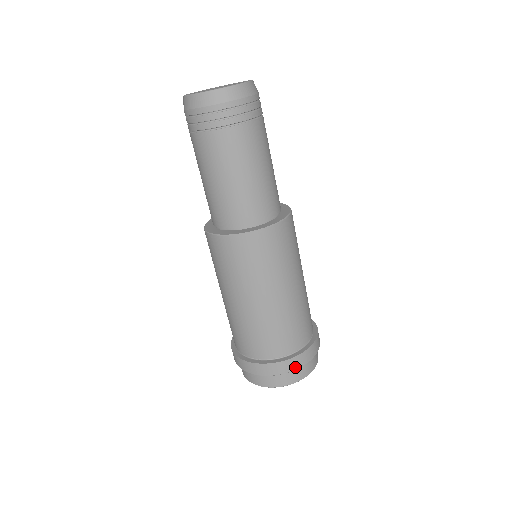
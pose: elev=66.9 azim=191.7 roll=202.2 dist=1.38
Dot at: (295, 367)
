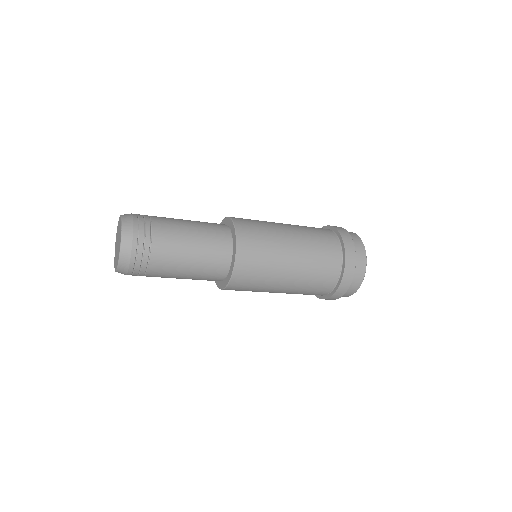
Dot at: occluded
